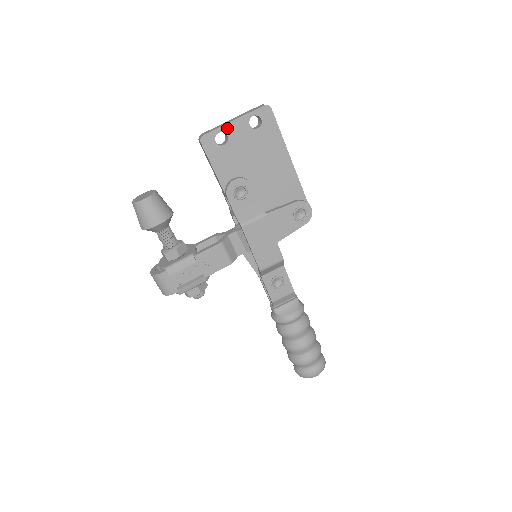
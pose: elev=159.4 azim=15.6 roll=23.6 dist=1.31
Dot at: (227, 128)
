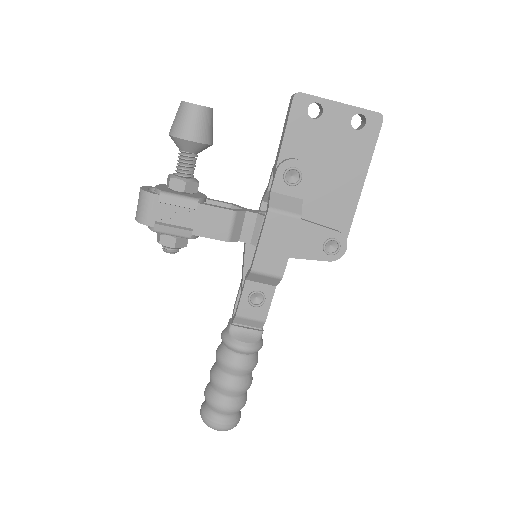
Dot at: (328, 105)
